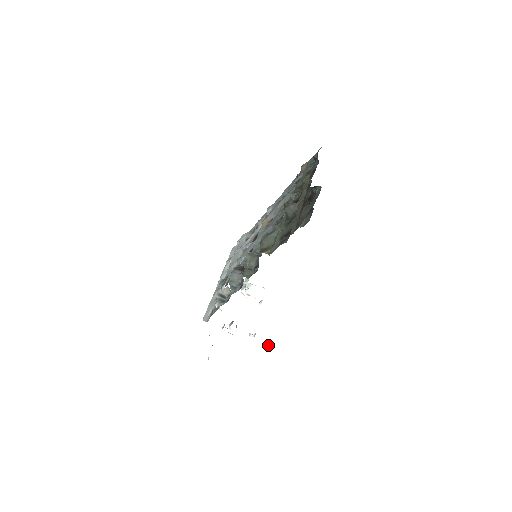
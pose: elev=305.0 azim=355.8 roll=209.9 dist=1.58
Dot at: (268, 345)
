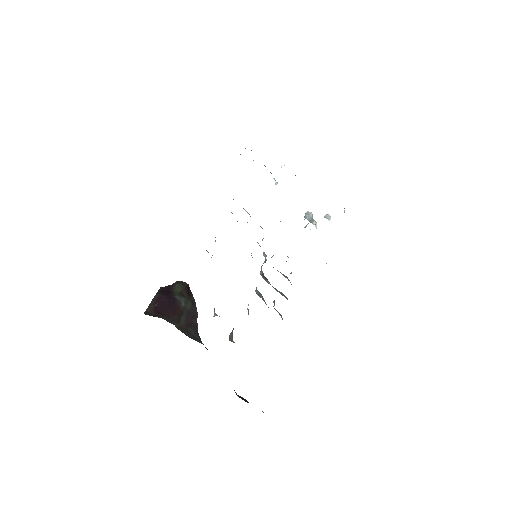
Dot at: occluded
